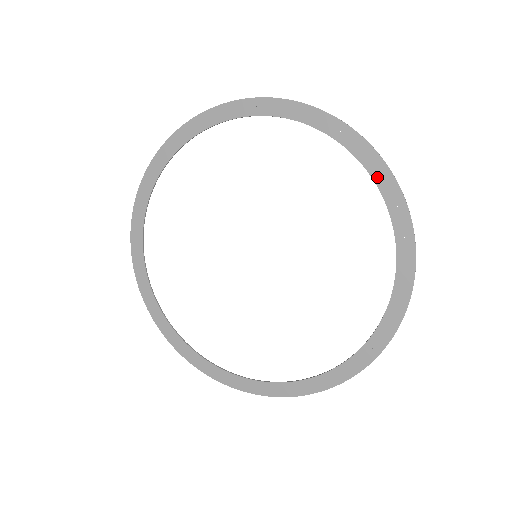
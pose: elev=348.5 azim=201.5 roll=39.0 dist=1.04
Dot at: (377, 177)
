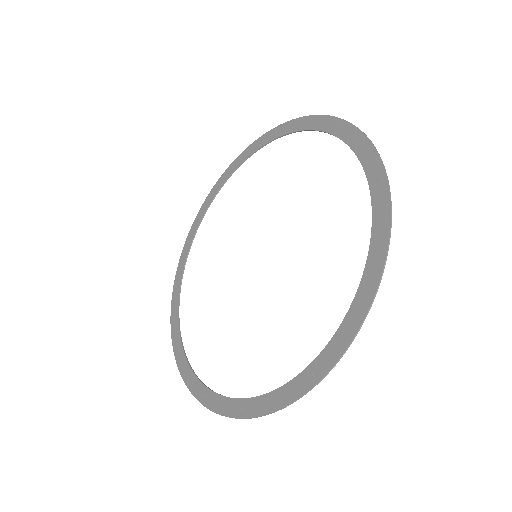
Dot at: (334, 131)
